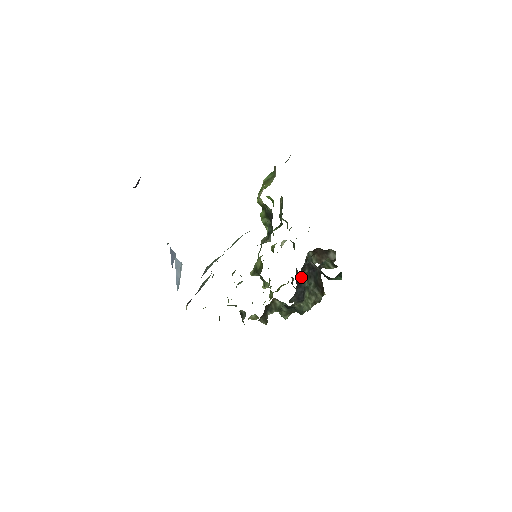
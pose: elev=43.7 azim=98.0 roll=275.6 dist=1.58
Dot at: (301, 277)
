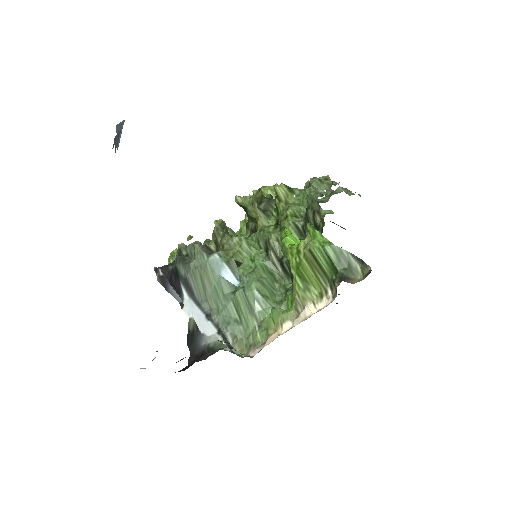
Dot at: occluded
